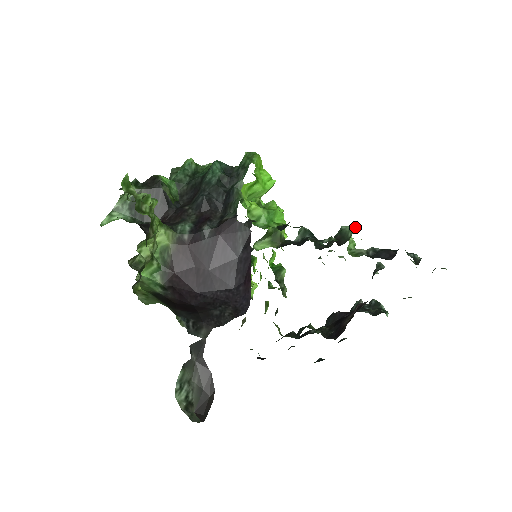
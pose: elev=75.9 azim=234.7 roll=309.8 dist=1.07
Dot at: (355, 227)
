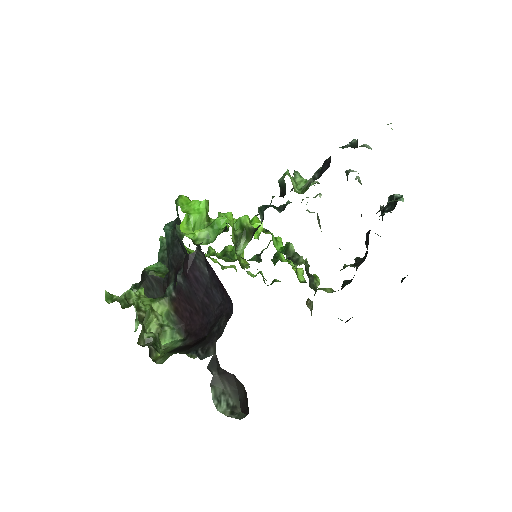
Dot at: (286, 172)
